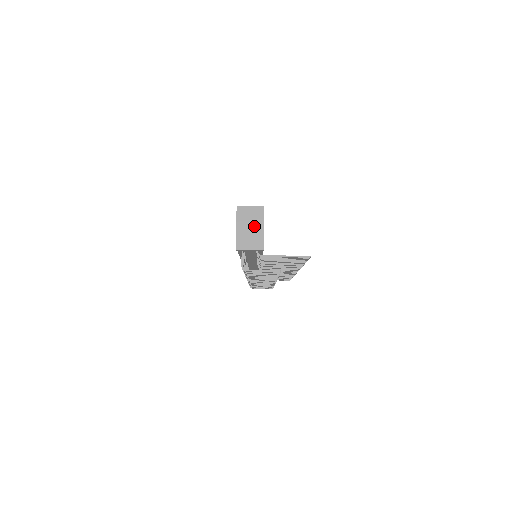
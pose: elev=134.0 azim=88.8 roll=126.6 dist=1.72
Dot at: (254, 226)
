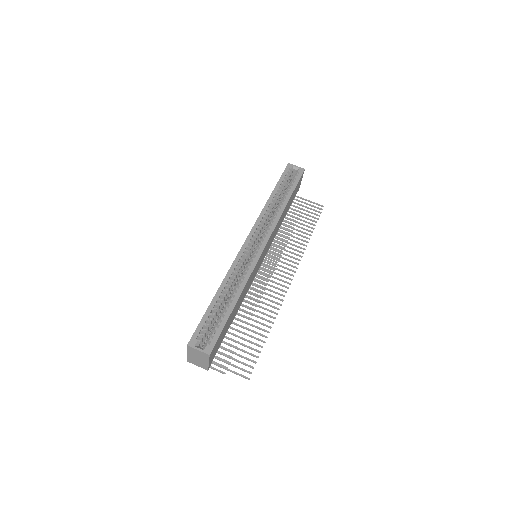
Dot at: (201, 359)
